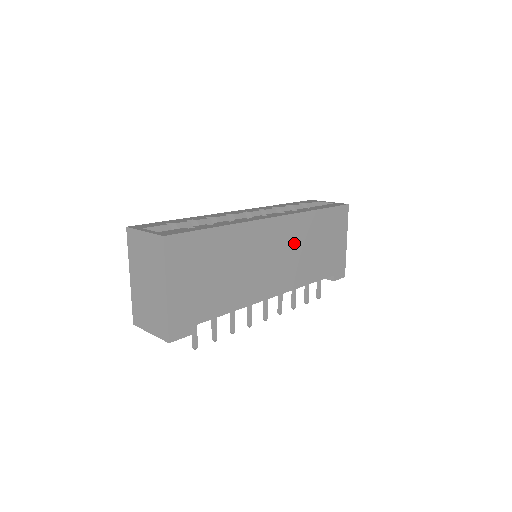
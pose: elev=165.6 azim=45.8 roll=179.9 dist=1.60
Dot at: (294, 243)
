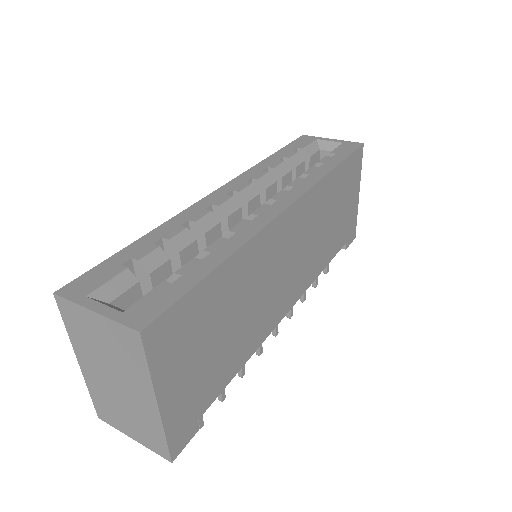
Dot at: (309, 229)
